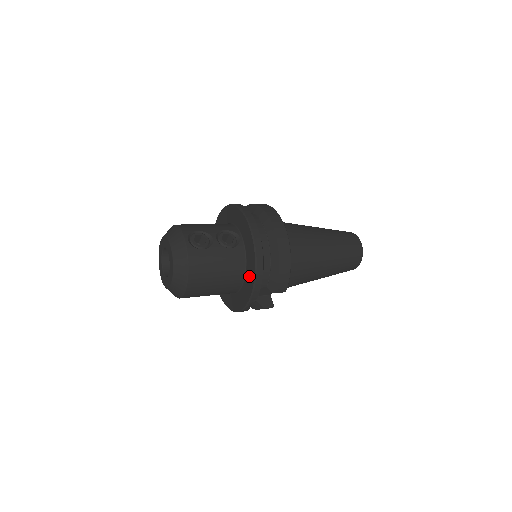
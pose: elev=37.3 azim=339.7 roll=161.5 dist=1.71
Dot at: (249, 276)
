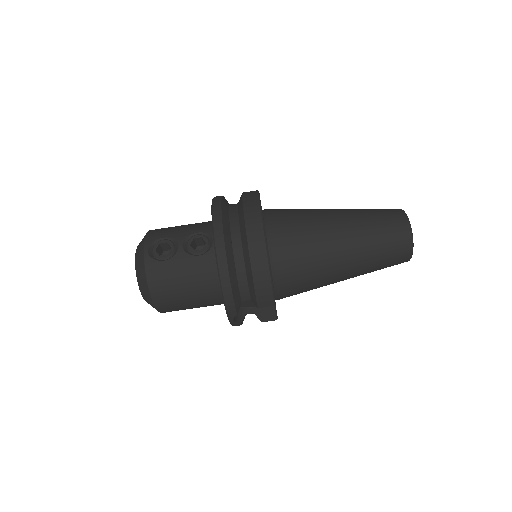
Dot at: occluded
